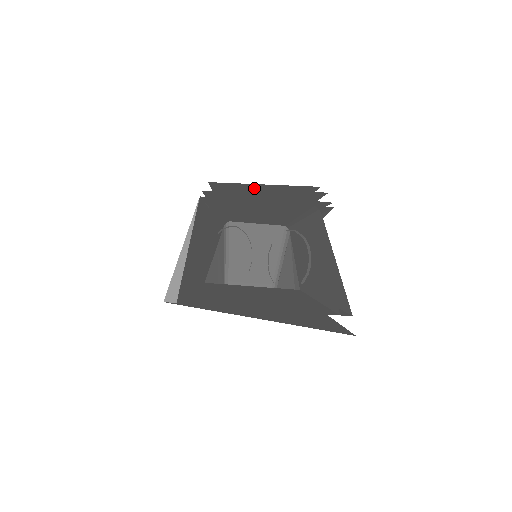
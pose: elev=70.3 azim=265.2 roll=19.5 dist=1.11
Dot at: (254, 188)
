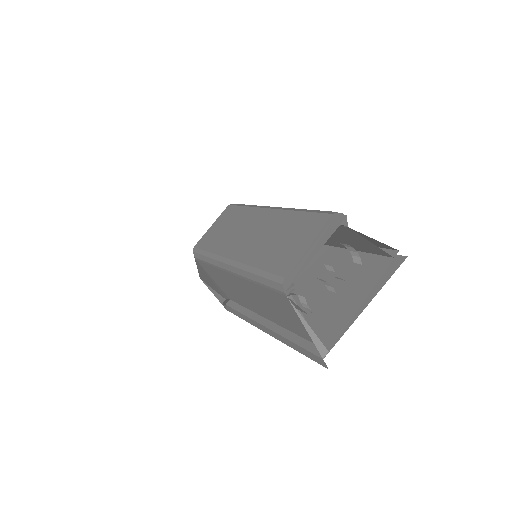
Dot at: (298, 254)
